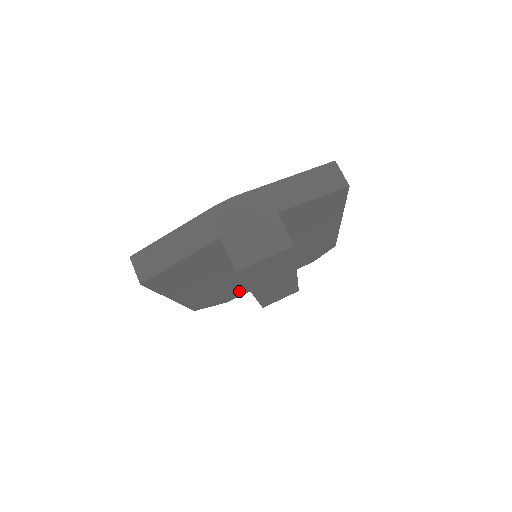
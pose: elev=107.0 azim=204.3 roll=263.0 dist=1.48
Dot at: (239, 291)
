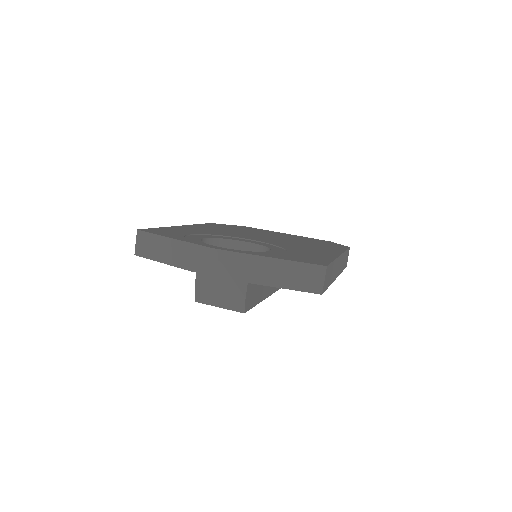
Dot at: occluded
